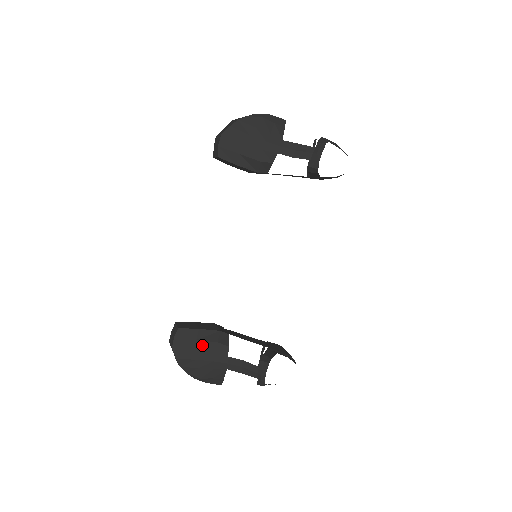
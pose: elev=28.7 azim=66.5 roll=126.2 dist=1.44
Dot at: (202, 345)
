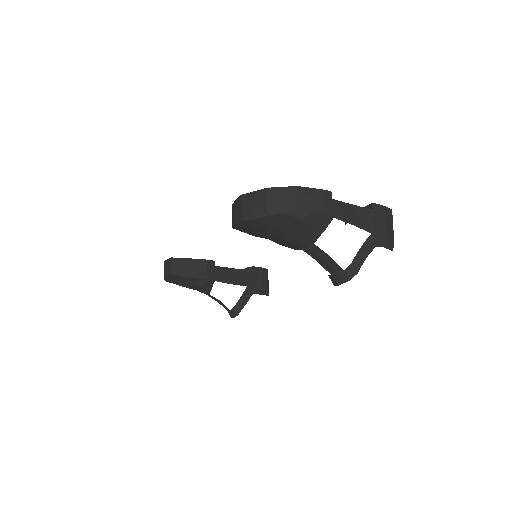
Dot at: (189, 284)
